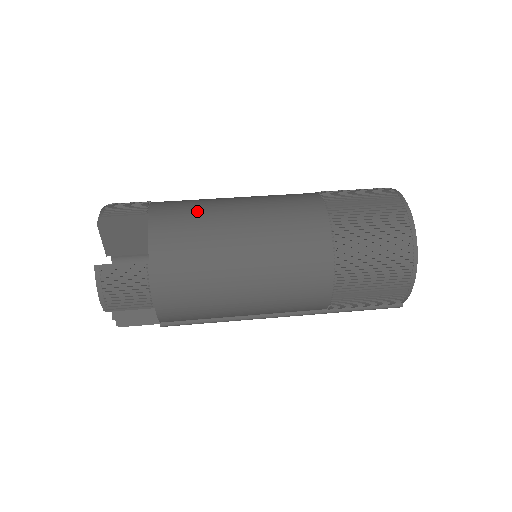
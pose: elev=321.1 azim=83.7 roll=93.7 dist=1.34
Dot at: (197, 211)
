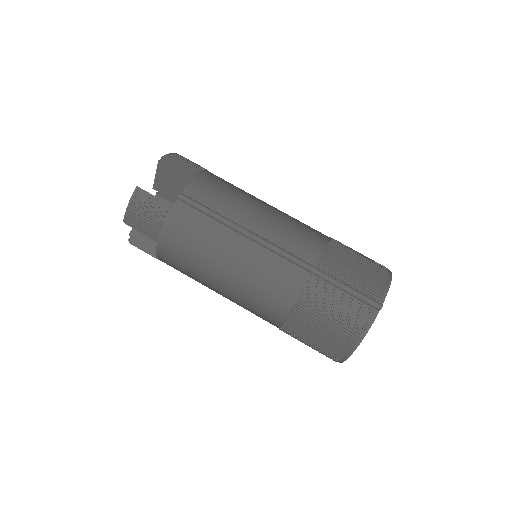
Dot at: (191, 262)
